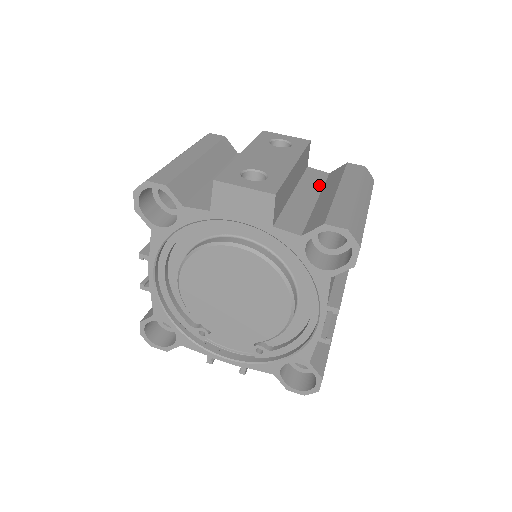
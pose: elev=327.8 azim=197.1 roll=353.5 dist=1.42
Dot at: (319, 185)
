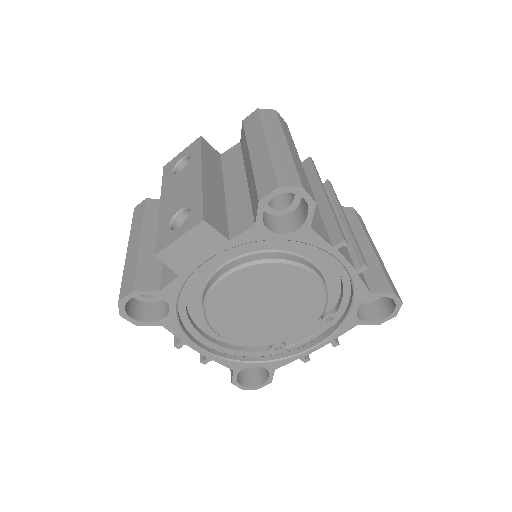
Dot at: (239, 162)
